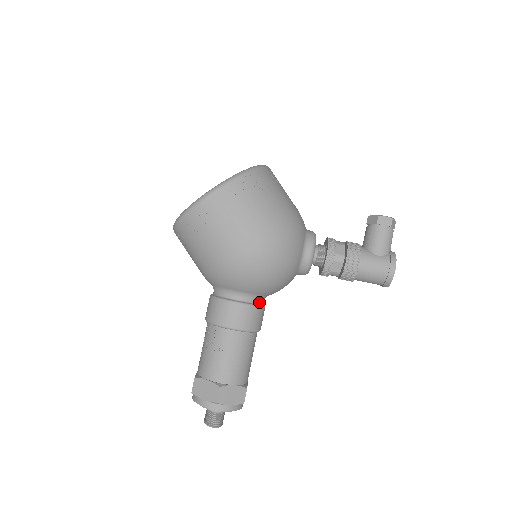
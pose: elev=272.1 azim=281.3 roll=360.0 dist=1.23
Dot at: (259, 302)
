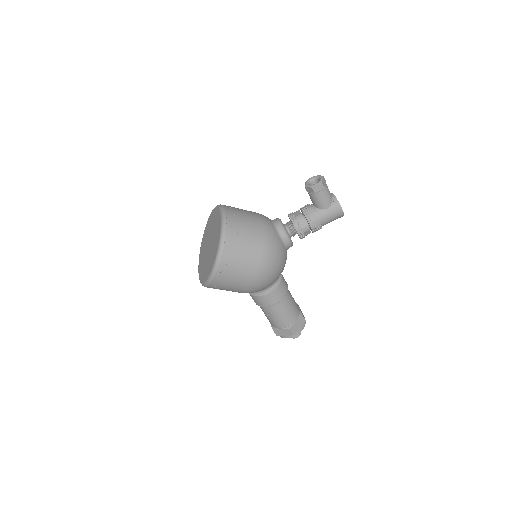
Dot at: (278, 279)
